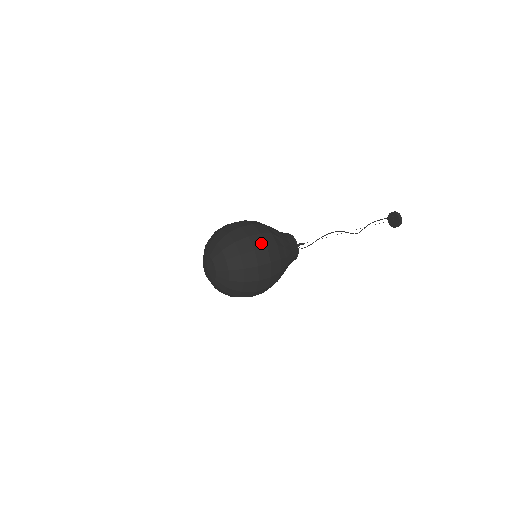
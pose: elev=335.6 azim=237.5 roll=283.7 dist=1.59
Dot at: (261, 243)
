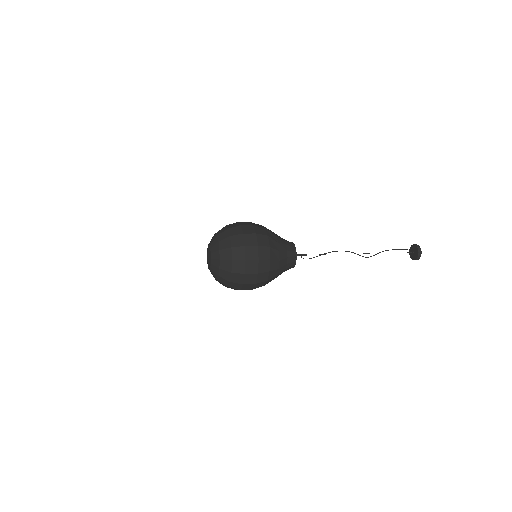
Dot at: (253, 241)
